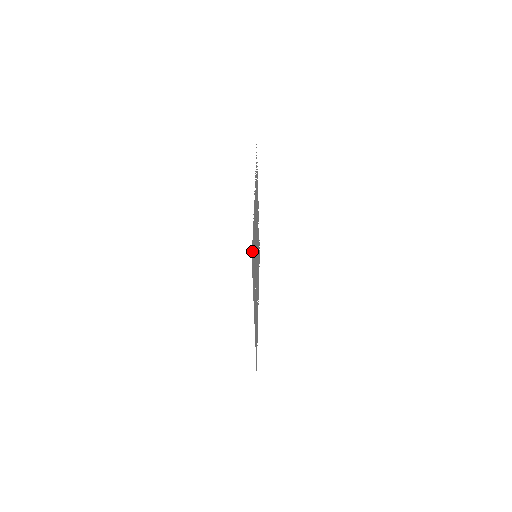
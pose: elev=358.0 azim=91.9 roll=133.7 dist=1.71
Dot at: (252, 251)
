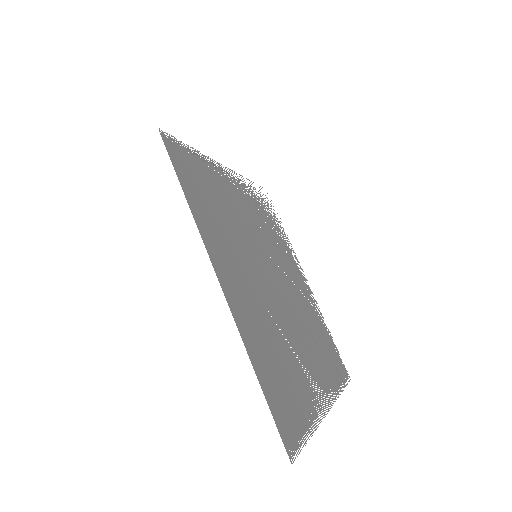
Dot at: (177, 149)
